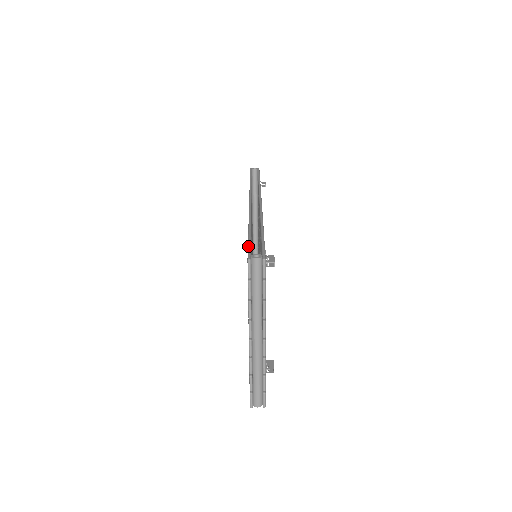
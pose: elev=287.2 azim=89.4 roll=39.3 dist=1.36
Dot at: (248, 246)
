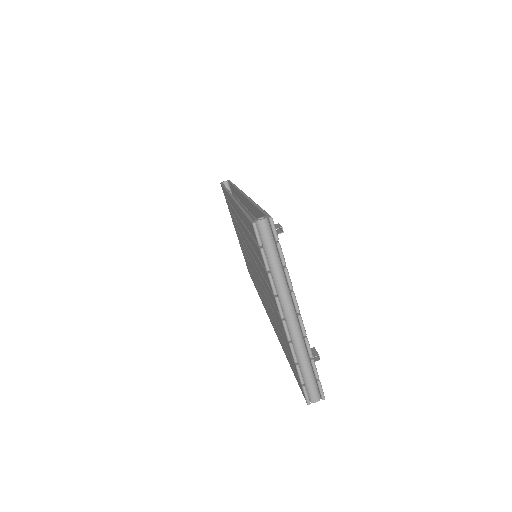
Dot at: (247, 217)
